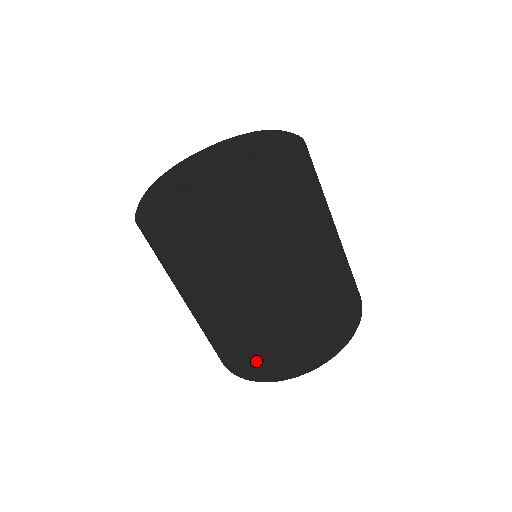
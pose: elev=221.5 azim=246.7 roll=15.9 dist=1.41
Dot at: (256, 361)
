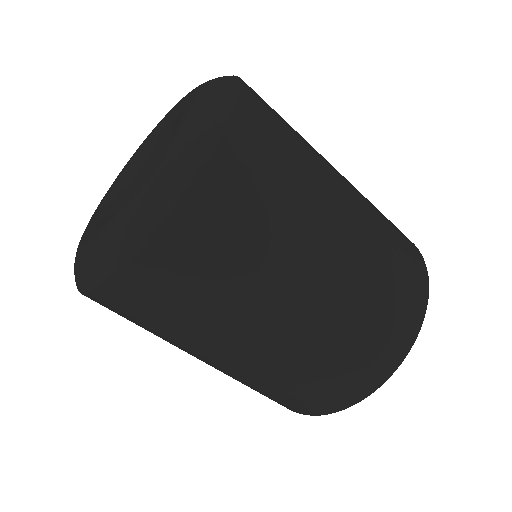
Dot at: occluded
